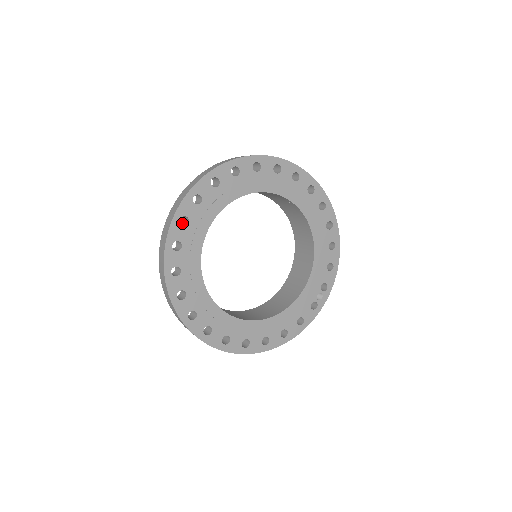
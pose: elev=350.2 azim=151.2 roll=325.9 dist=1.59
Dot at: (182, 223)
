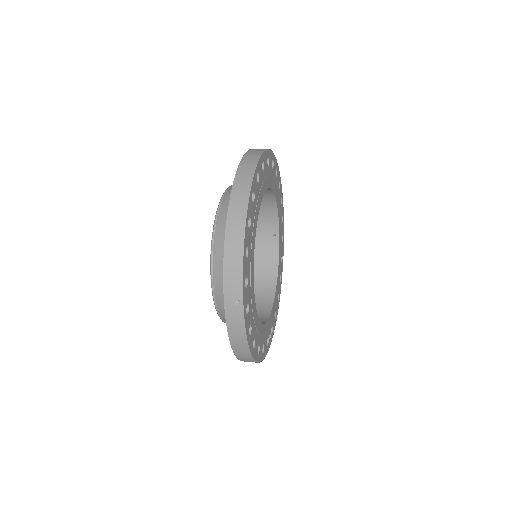
Dot at: occluded
